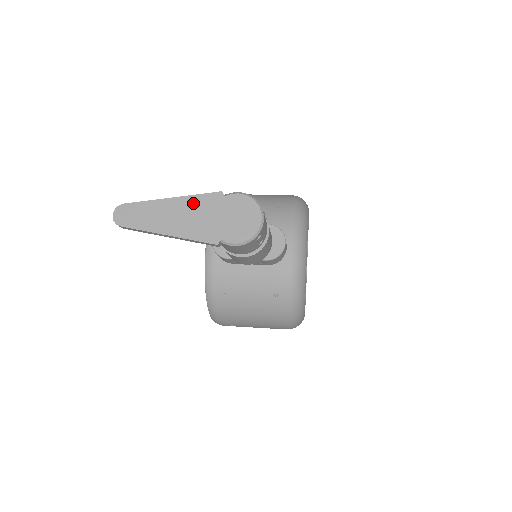
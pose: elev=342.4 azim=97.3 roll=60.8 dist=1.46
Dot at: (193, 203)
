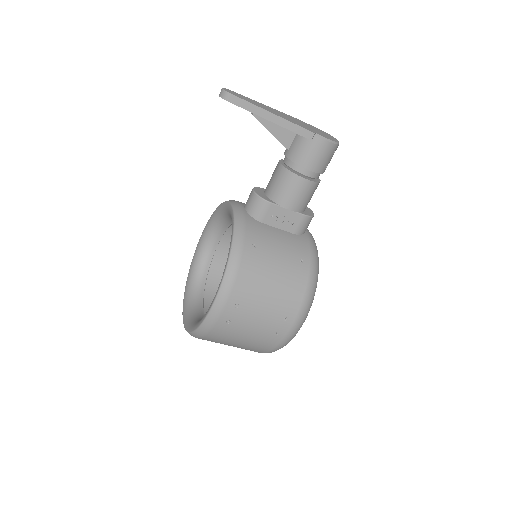
Dot at: (285, 114)
